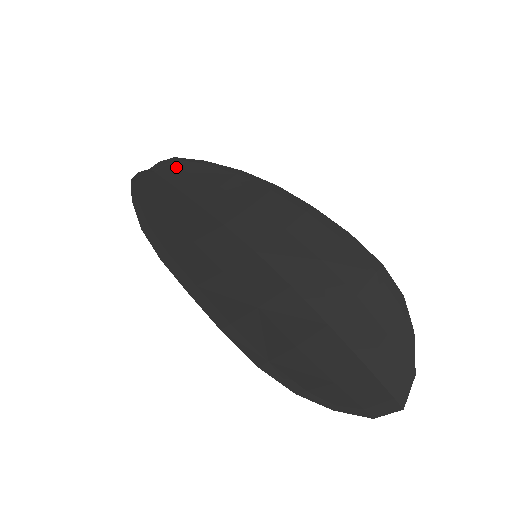
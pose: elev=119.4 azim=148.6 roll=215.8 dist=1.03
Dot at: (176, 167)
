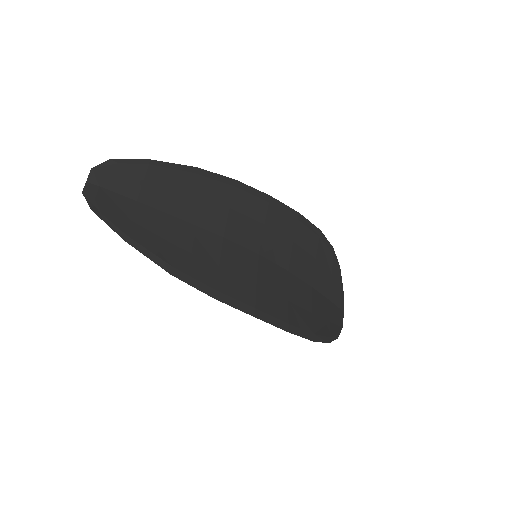
Dot at: (123, 174)
